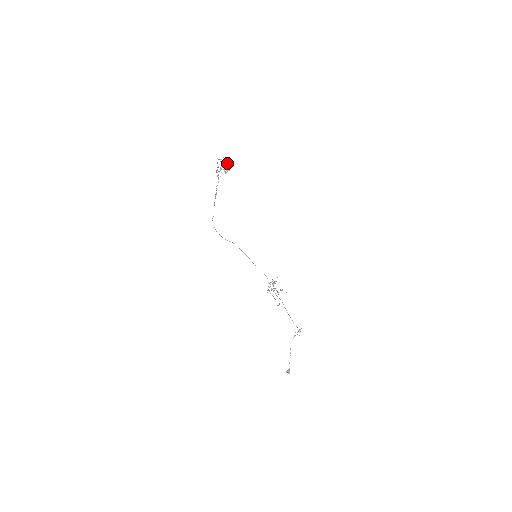
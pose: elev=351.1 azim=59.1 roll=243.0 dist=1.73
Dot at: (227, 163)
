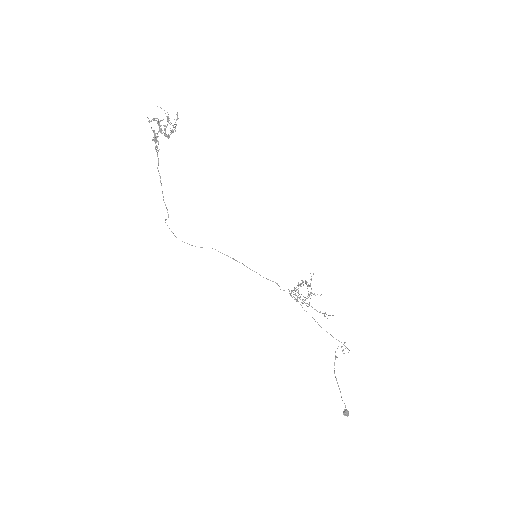
Dot at: (167, 120)
